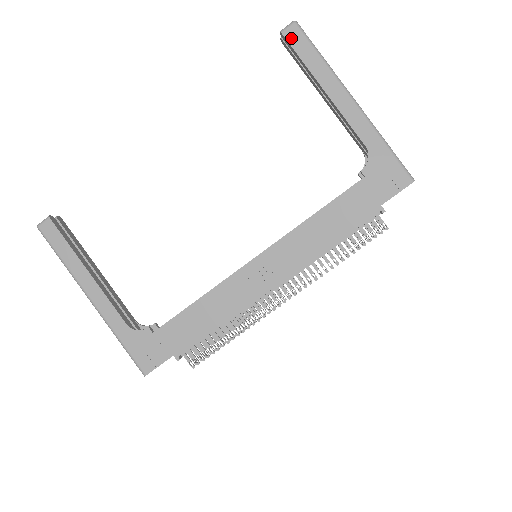
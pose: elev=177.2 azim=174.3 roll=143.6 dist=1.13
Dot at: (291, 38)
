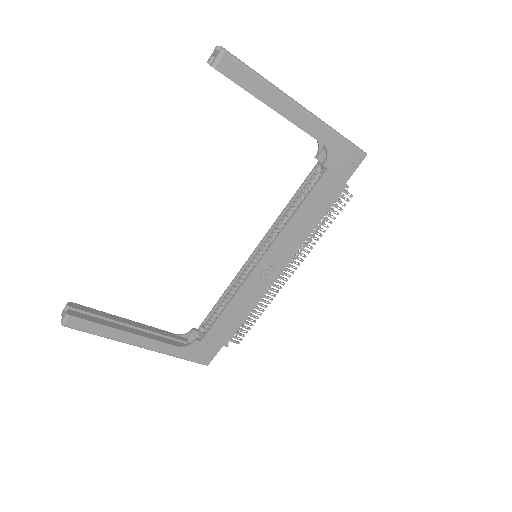
Dot at: (226, 71)
